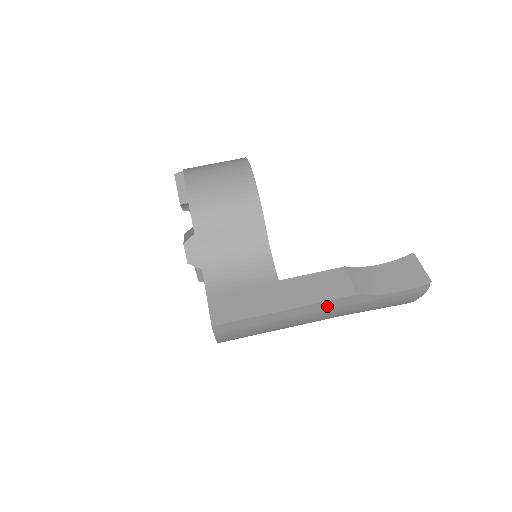
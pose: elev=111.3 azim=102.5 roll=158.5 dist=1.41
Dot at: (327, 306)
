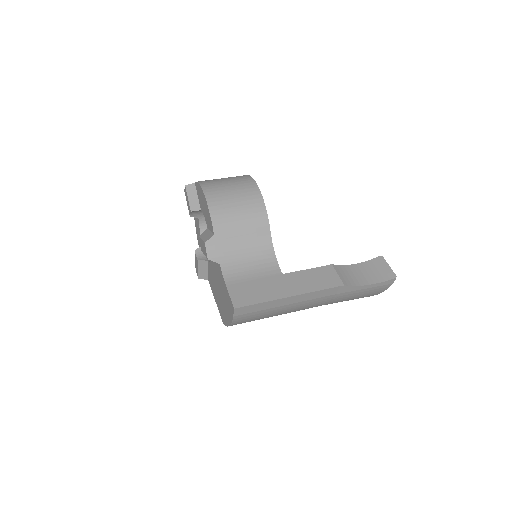
Dot at: (321, 294)
